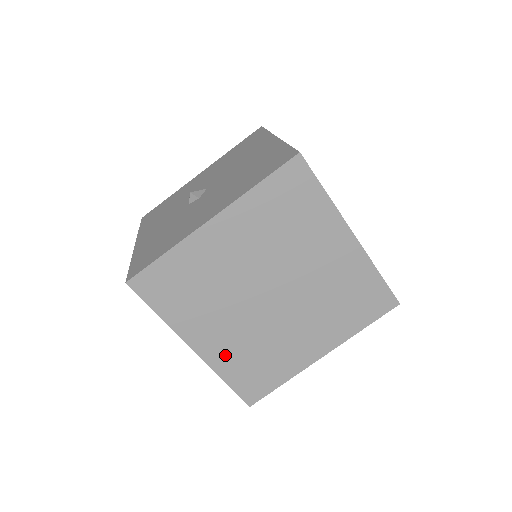
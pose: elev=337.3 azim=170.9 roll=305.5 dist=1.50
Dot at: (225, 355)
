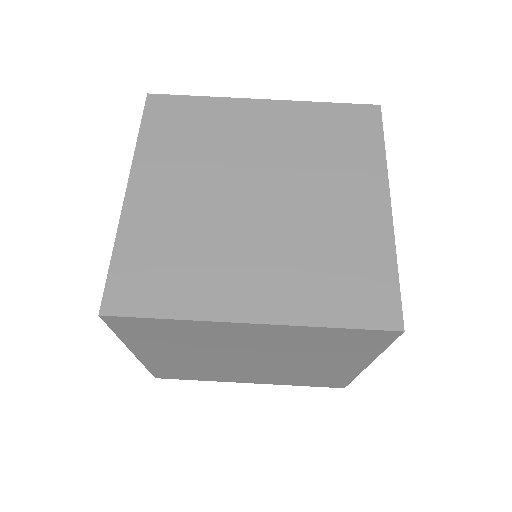
Dot at: (292, 295)
